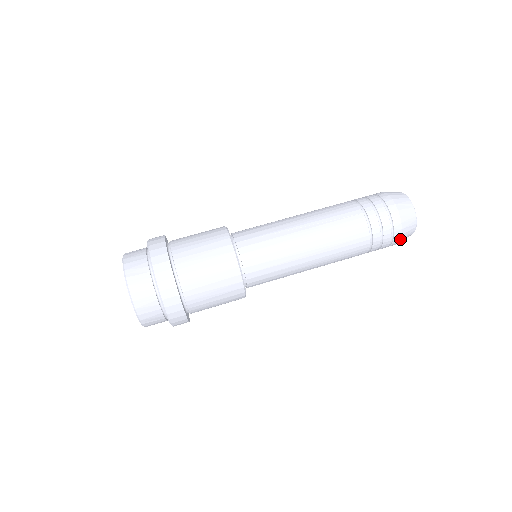
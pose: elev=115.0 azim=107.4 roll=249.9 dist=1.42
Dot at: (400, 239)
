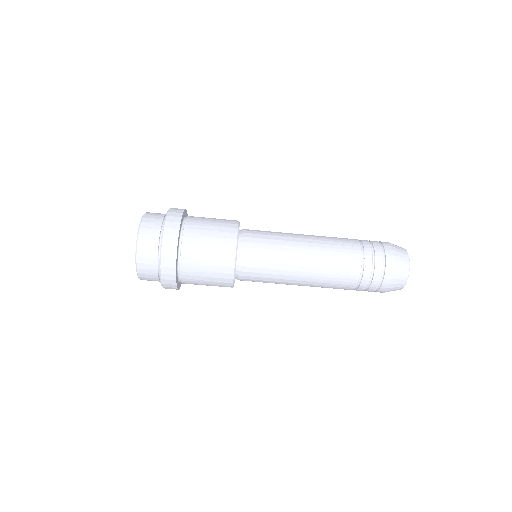
Dot at: occluded
